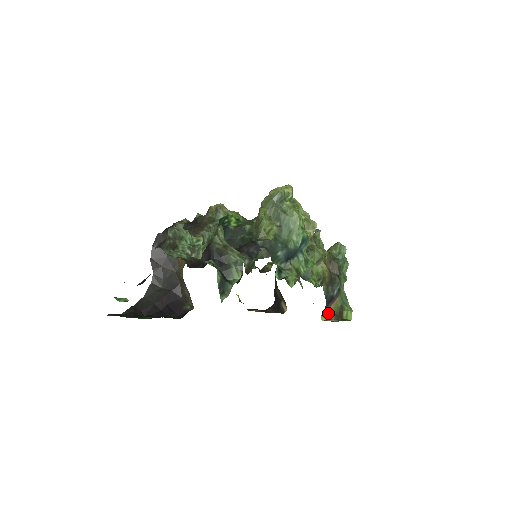
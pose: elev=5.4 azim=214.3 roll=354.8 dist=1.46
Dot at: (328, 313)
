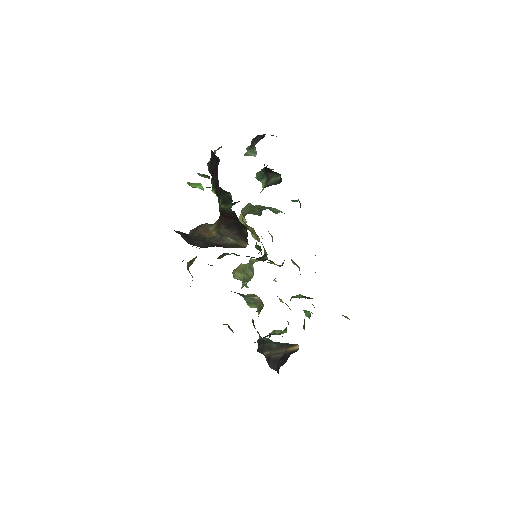
Dot at: occluded
